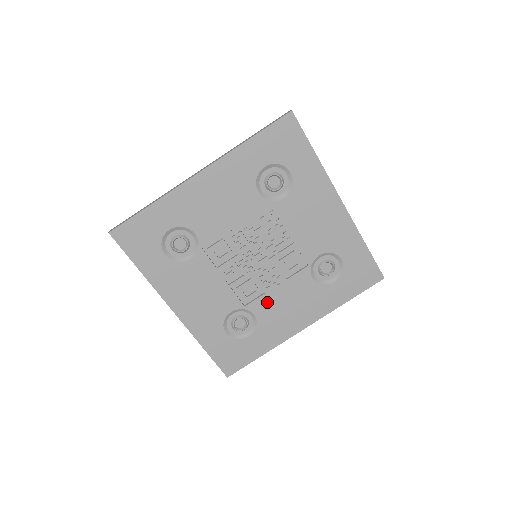
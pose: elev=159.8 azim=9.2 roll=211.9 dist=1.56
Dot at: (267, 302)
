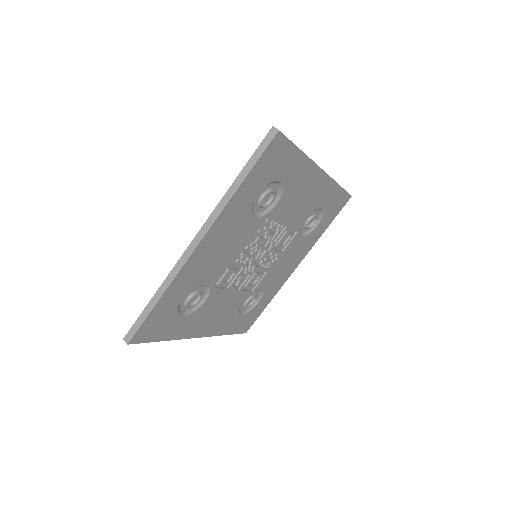
Dot at: (269, 276)
